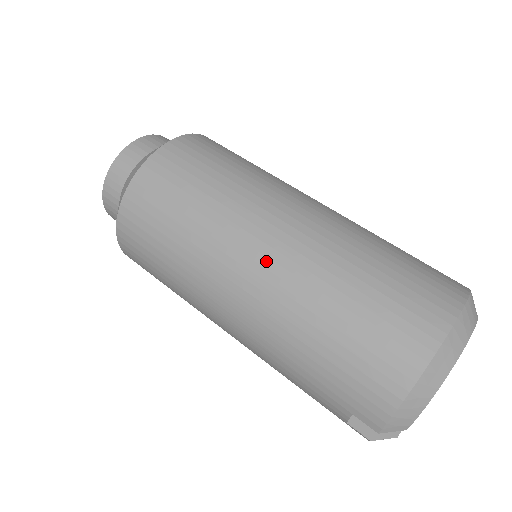
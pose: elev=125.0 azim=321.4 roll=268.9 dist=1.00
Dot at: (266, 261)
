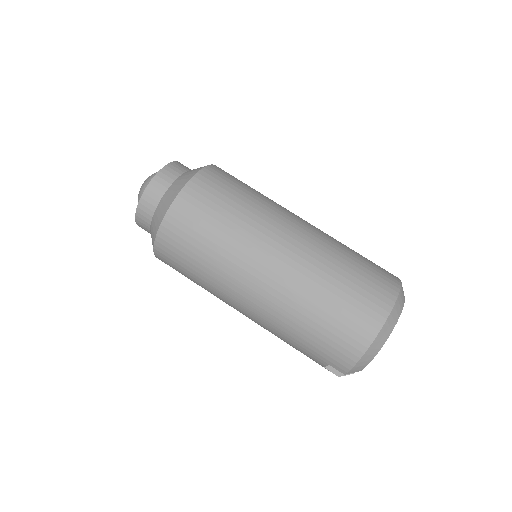
Dot at: (272, 275)
